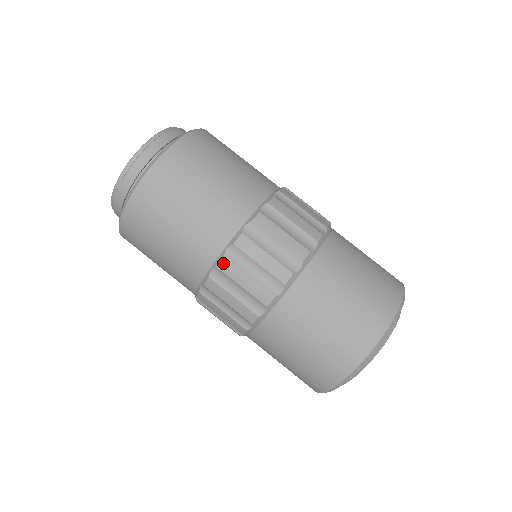
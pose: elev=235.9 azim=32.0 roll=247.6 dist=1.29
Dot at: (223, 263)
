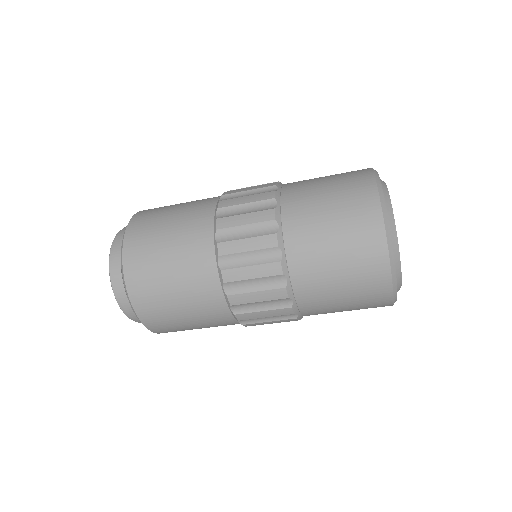
Dot at: (246, 326)
